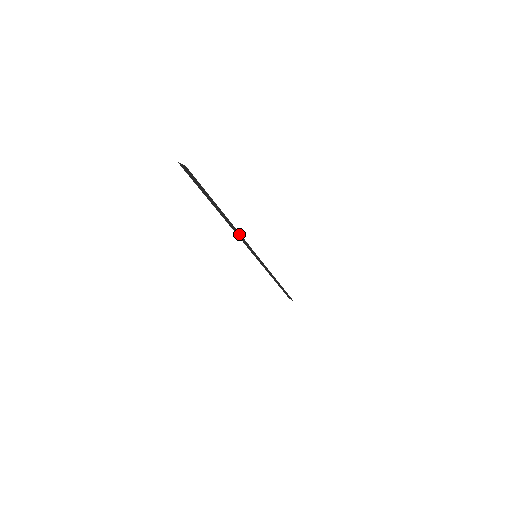
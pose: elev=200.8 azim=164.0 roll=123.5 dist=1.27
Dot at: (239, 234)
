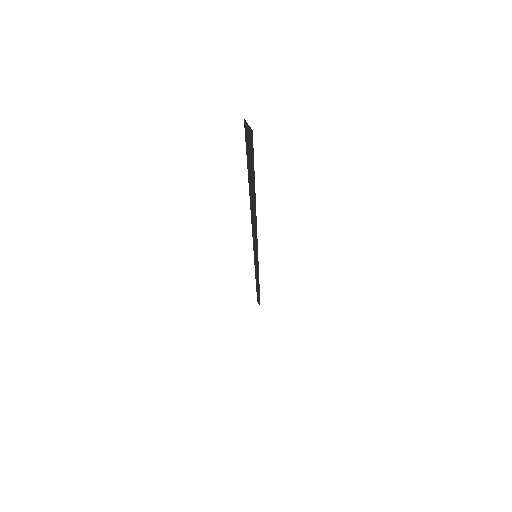
Dot at: (255, 229)
